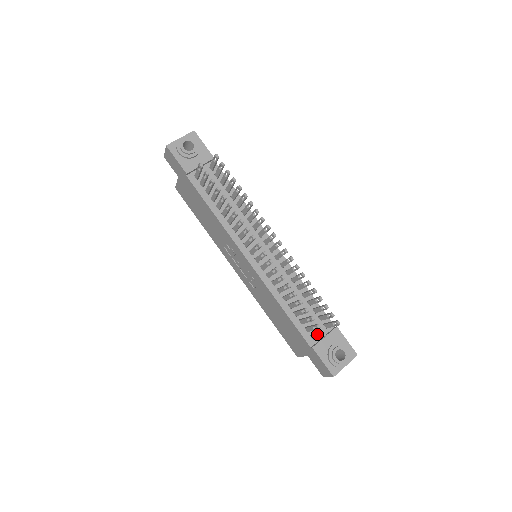
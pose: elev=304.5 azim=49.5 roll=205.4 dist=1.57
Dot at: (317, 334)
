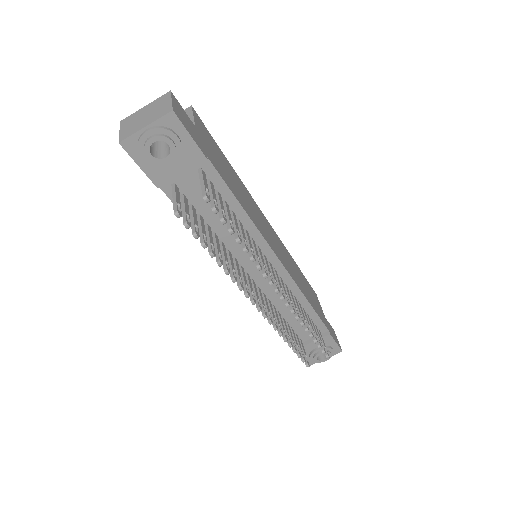
Dot at: occluded
